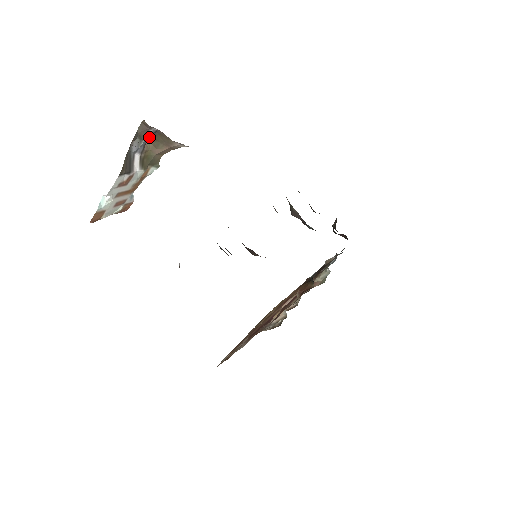
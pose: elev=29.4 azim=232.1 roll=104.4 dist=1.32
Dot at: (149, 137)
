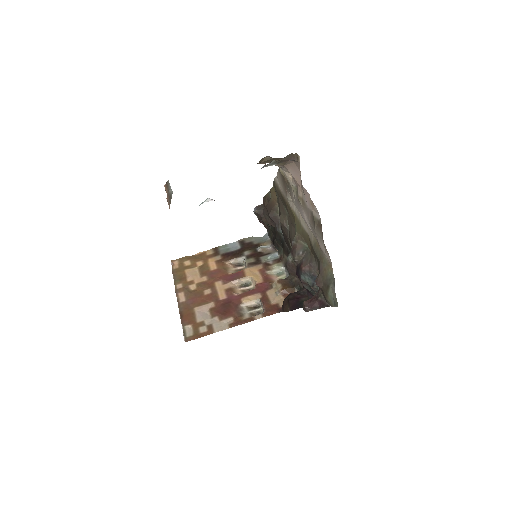
Dot at: occluded
